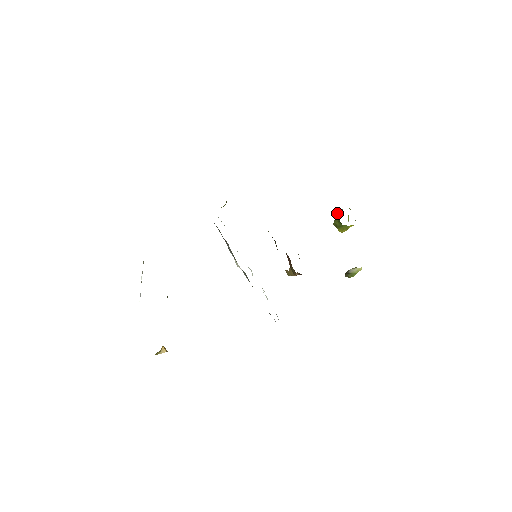
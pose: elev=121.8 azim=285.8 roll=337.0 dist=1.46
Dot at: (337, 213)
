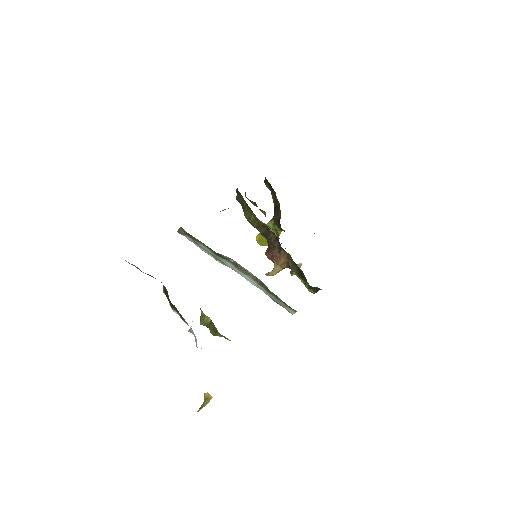
Dot at: (267, 225)
